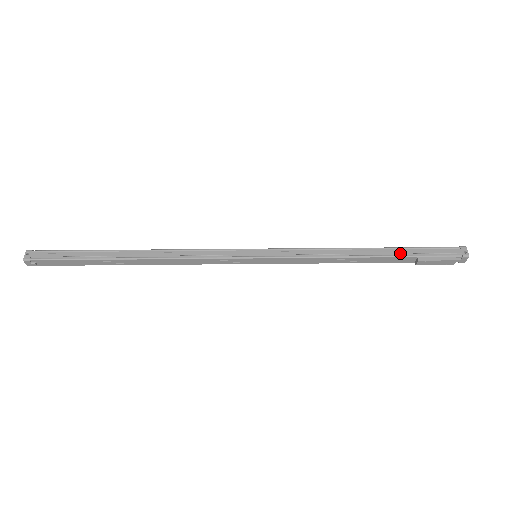
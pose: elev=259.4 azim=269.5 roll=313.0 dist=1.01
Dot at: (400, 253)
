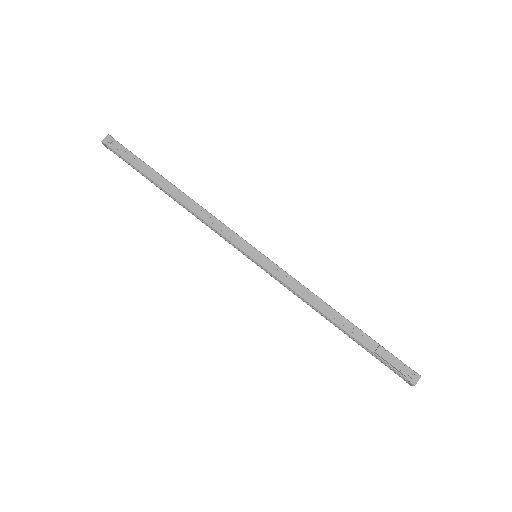
Dot at: occluded
